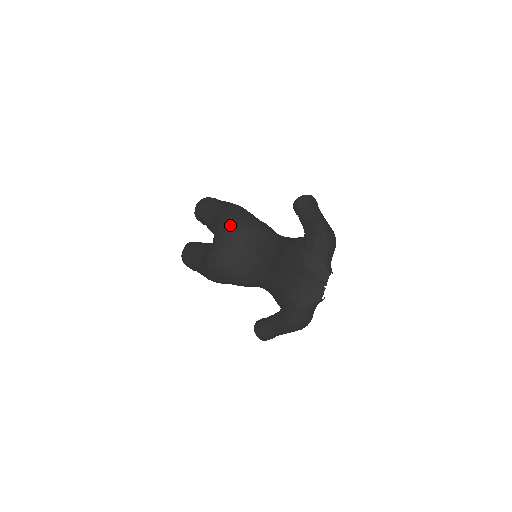
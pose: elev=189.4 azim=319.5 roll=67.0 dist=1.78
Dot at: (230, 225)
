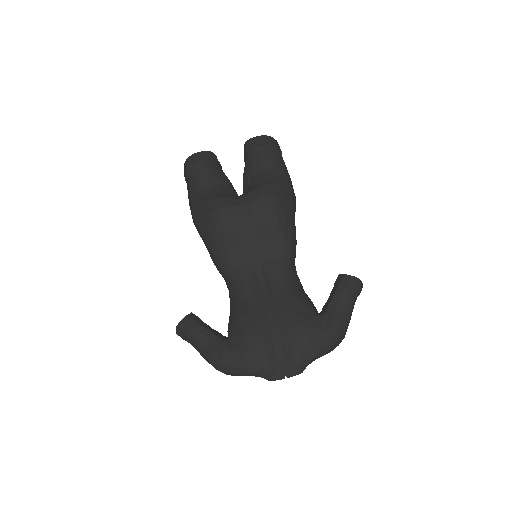
Dot at: (274, 211)
